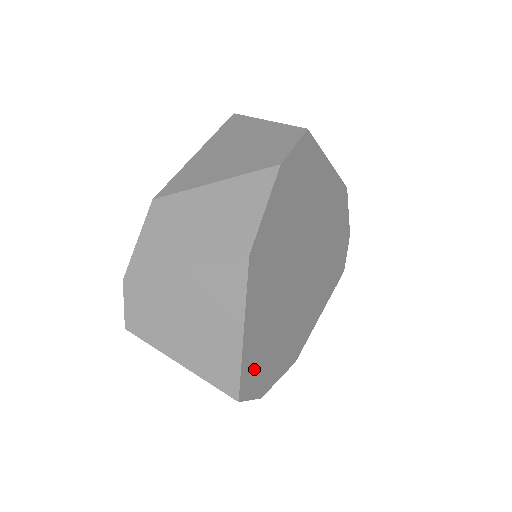
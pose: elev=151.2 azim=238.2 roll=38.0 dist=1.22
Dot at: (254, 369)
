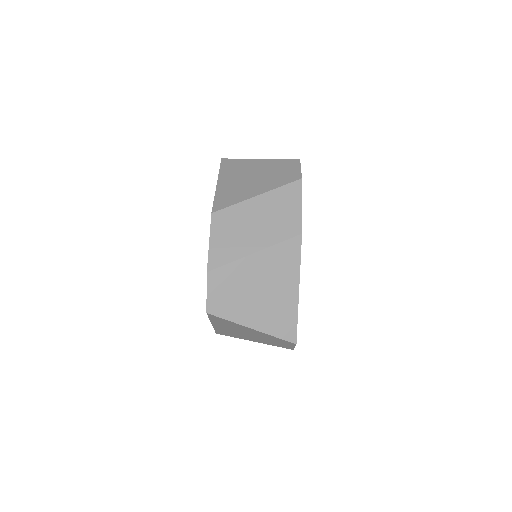
Dot at: occluded
